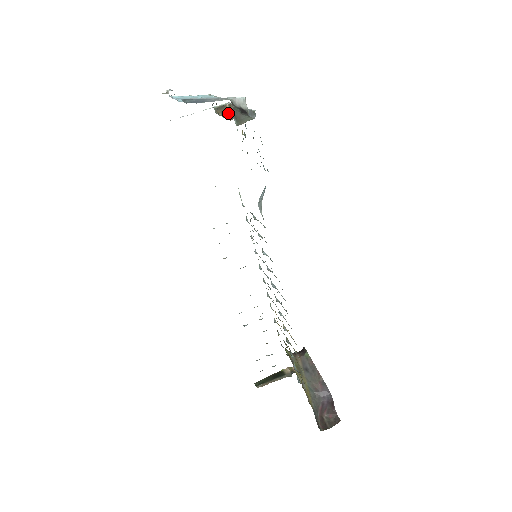
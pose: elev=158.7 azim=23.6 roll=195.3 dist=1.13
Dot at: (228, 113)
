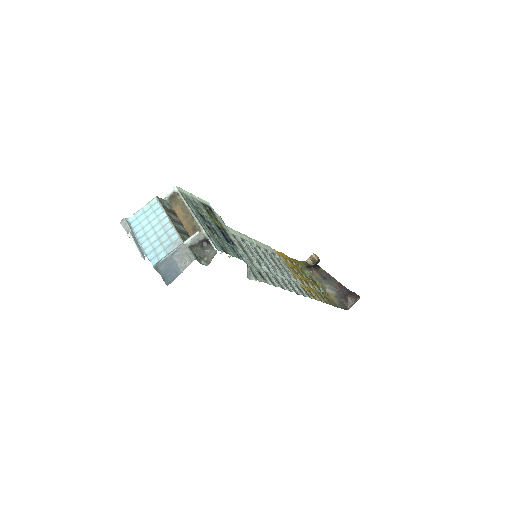
Dot at: (183, 212)
